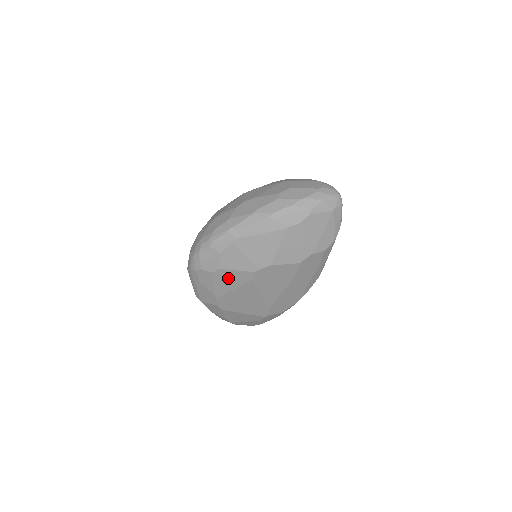
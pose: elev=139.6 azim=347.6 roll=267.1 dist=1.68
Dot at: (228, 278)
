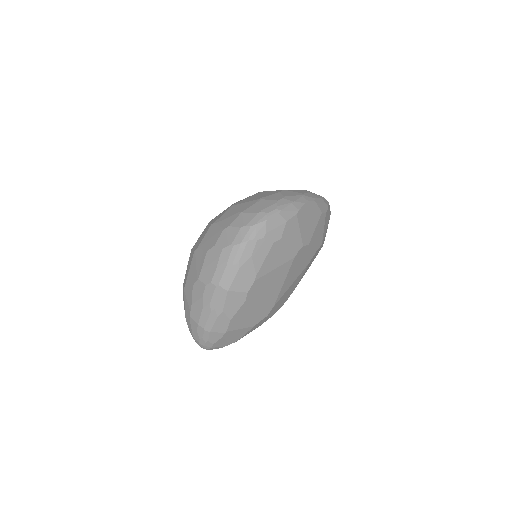
Dot at: (279, 253)
